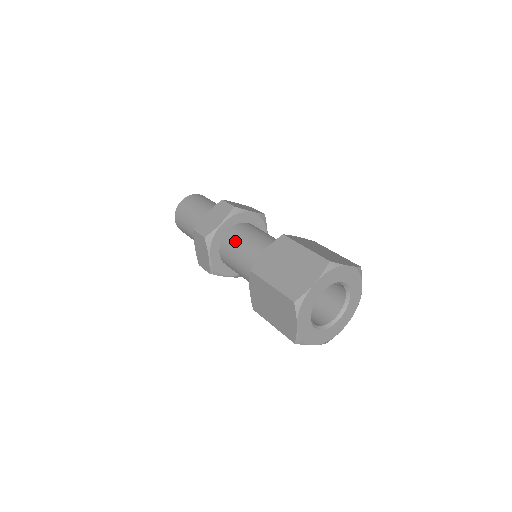
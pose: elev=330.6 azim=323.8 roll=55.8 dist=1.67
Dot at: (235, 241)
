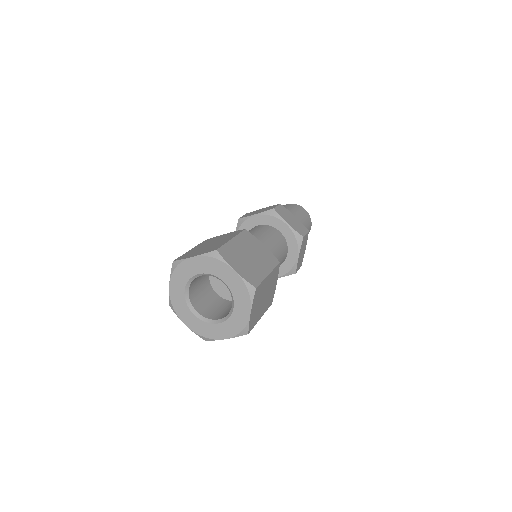
Dot at: occluded
